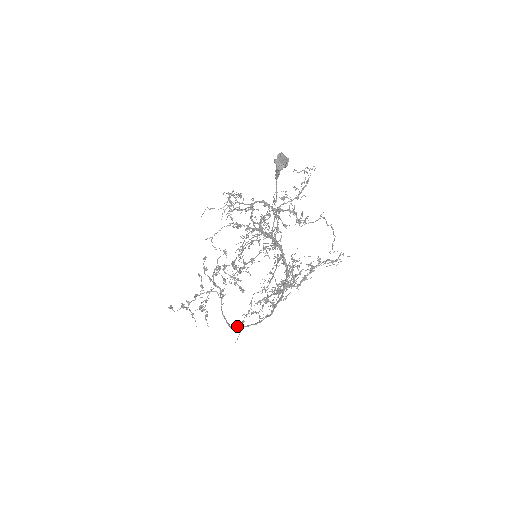
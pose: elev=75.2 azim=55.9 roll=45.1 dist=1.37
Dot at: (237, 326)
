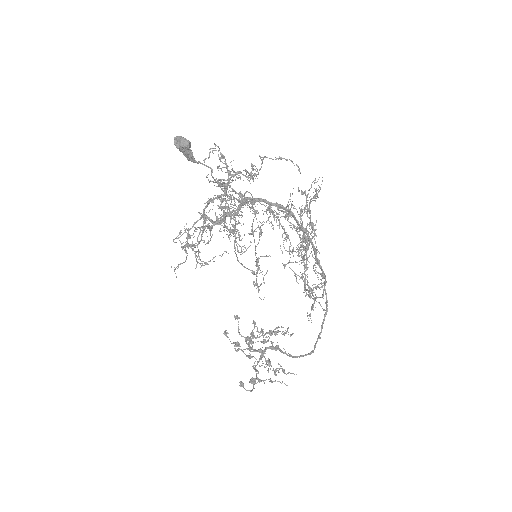
Dot at: occluded
